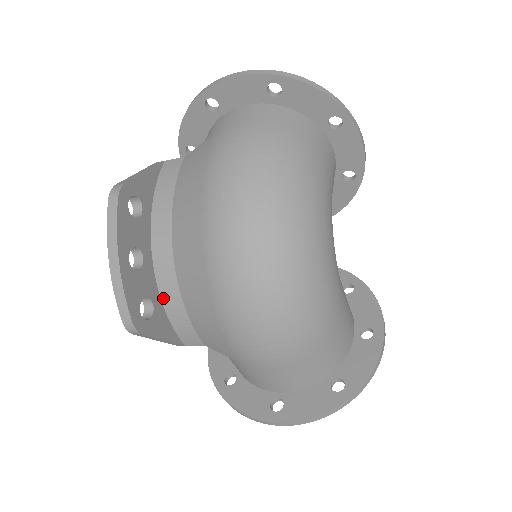
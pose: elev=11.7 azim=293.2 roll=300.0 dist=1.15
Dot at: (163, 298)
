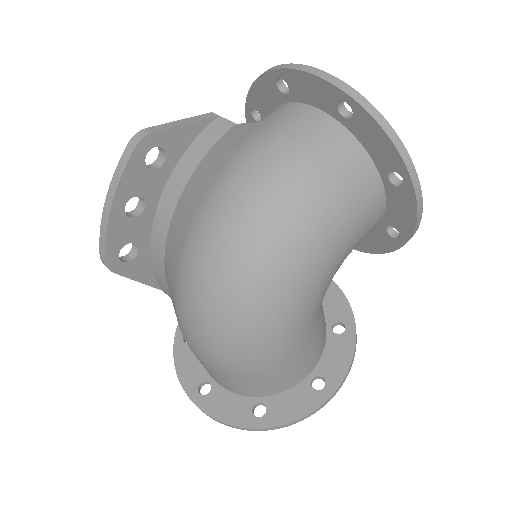
Dot at: (152, 248)
